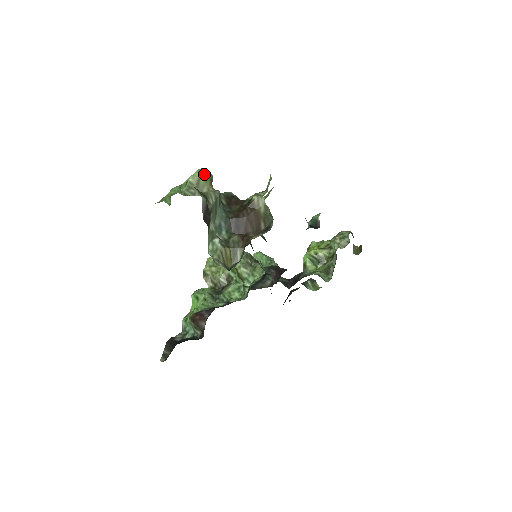
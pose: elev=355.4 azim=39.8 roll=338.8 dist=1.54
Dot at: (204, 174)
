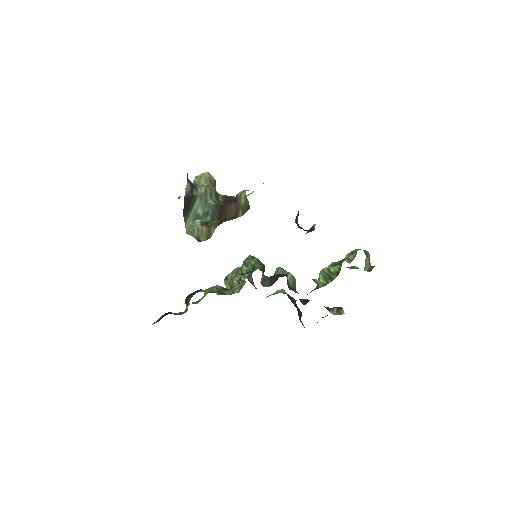
Dot at: (205, 176)
